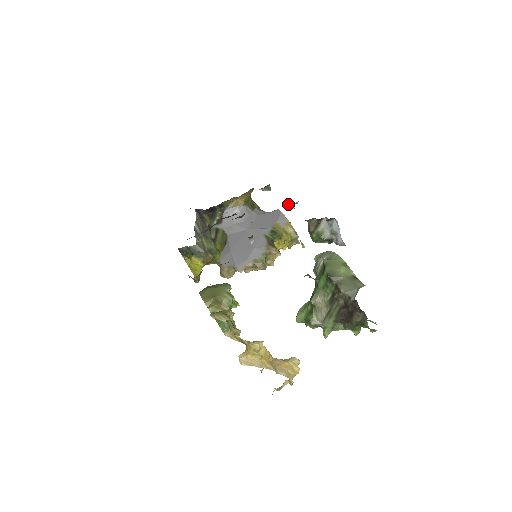
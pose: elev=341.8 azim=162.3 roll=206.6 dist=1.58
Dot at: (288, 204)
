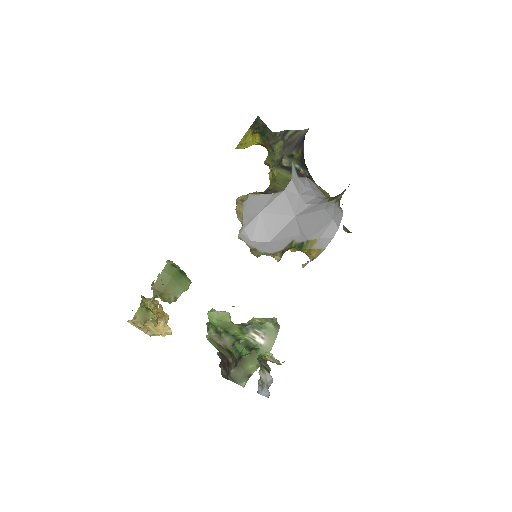
Dot at: occluded
